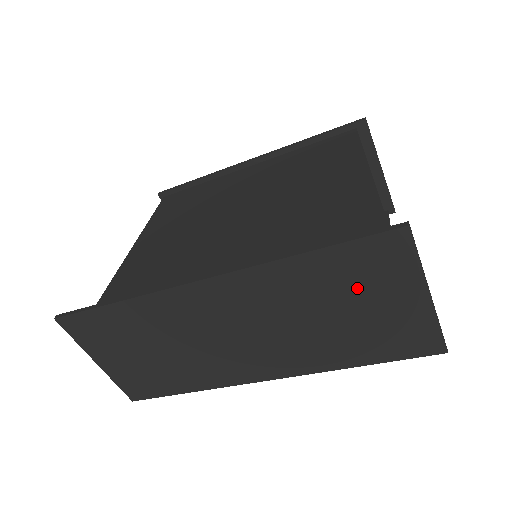
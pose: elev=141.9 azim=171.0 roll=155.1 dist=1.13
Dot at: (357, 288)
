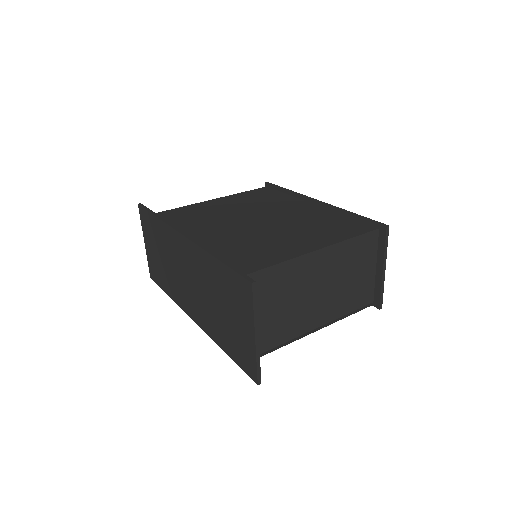
Dot at: (230, 300)
